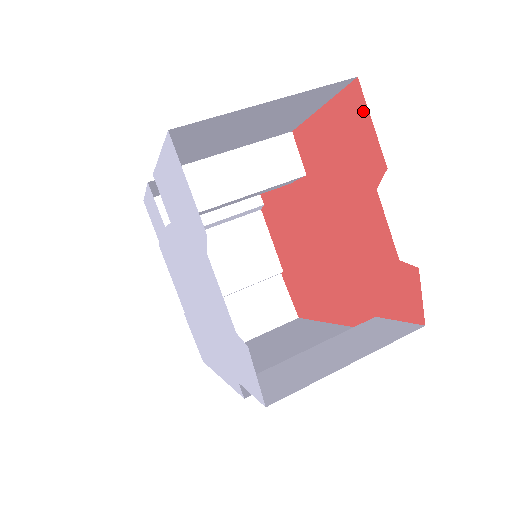
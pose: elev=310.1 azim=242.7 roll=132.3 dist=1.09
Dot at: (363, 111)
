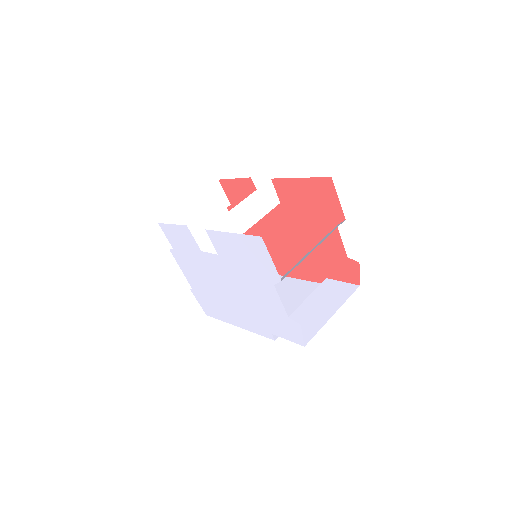
Dot at: (333, 192)
